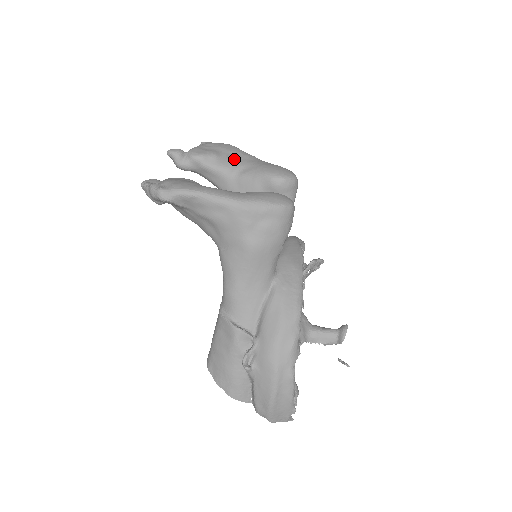
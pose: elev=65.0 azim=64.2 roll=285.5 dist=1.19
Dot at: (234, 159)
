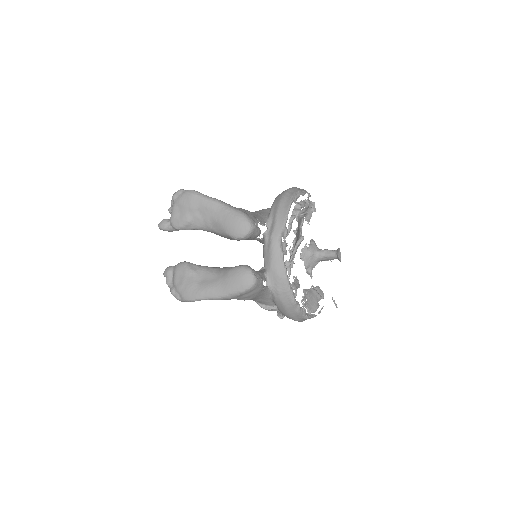
Dot at: (202, 217)
